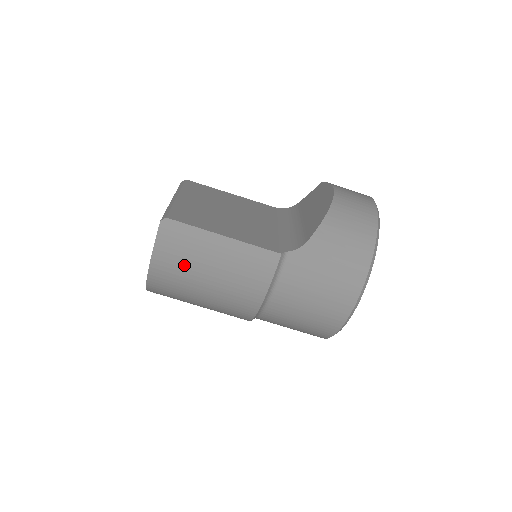
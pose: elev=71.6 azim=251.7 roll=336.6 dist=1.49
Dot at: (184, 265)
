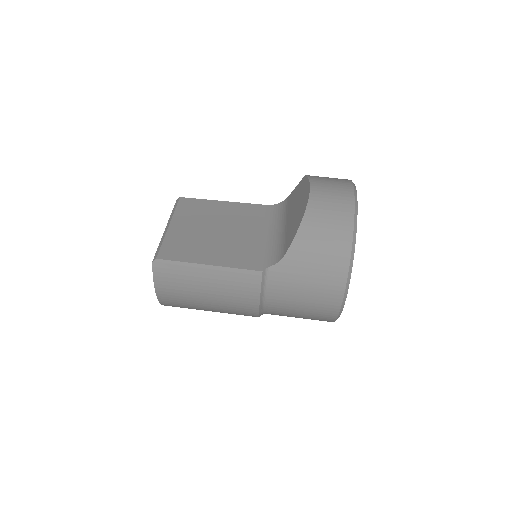
Dot at: (183, 292)
